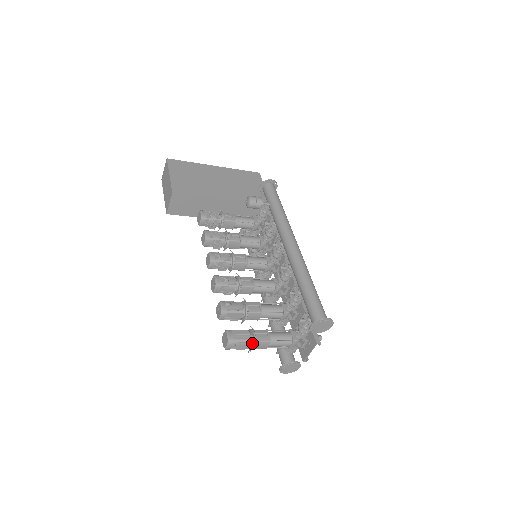
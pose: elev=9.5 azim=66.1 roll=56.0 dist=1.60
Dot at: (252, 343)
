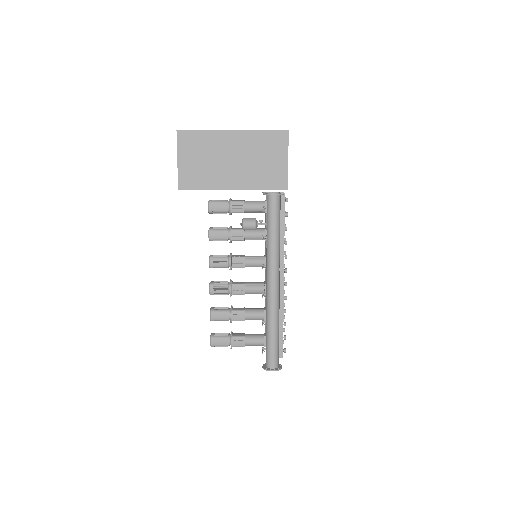
Dot at: occluded
